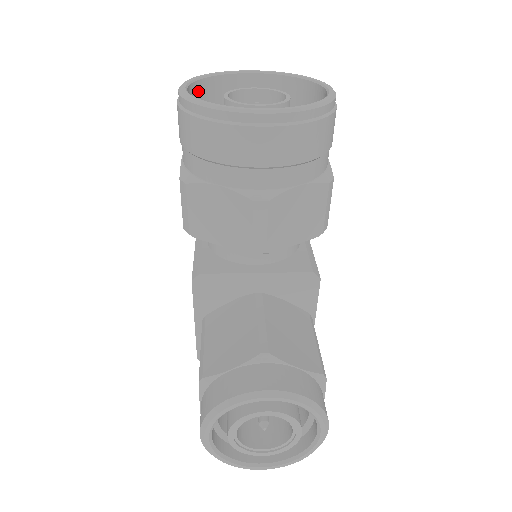
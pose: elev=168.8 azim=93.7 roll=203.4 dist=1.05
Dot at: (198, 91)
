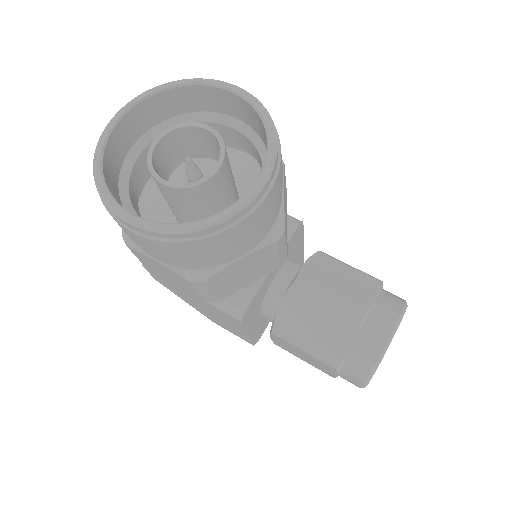
Dot at: (113, 196)
